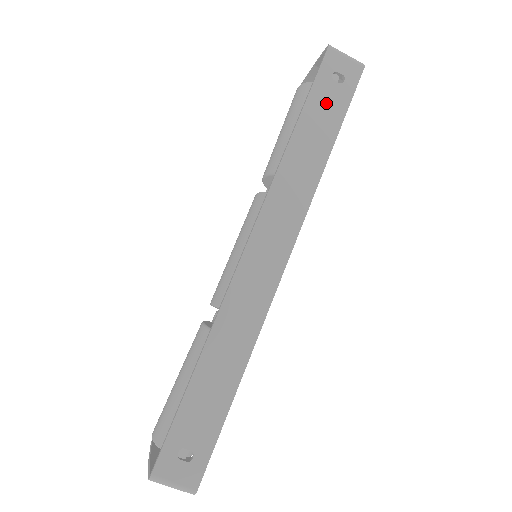
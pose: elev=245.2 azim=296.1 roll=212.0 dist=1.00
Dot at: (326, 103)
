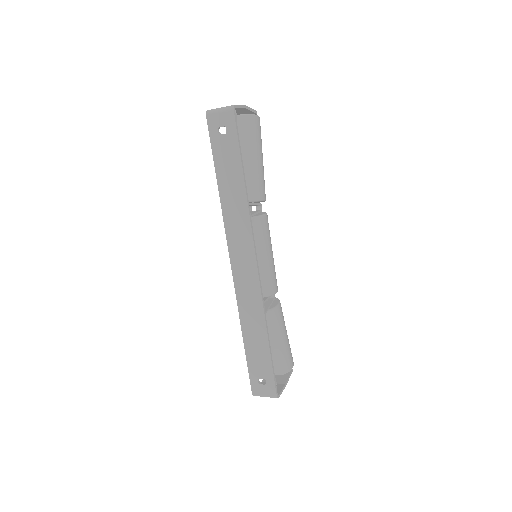
Dot at: (225, 154)
